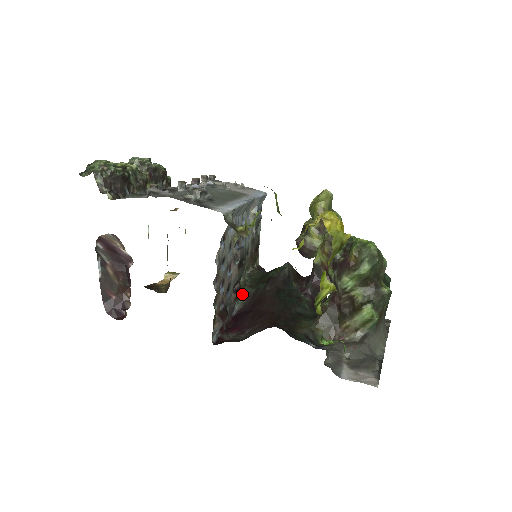
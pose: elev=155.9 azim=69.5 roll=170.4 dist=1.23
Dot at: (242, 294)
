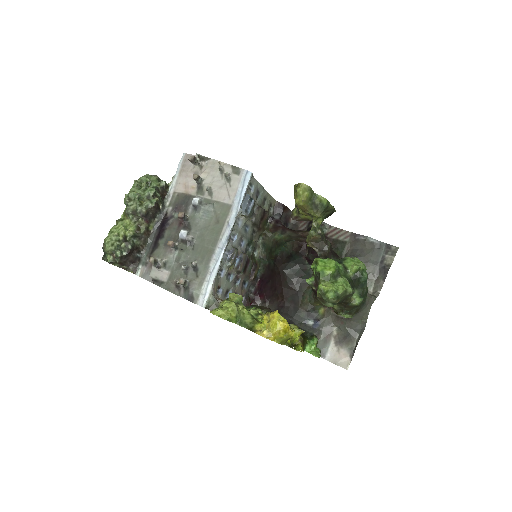
Dot at: (260, 266)
